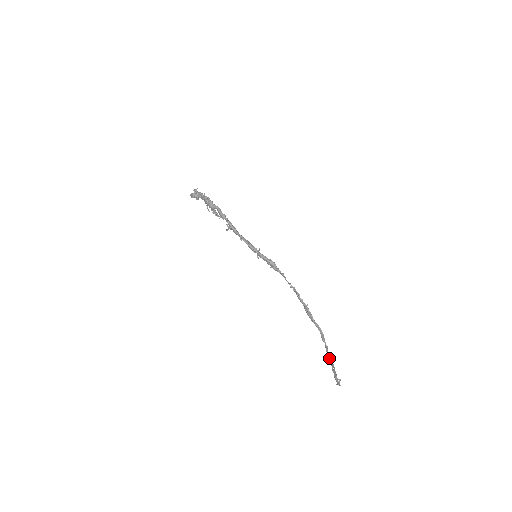
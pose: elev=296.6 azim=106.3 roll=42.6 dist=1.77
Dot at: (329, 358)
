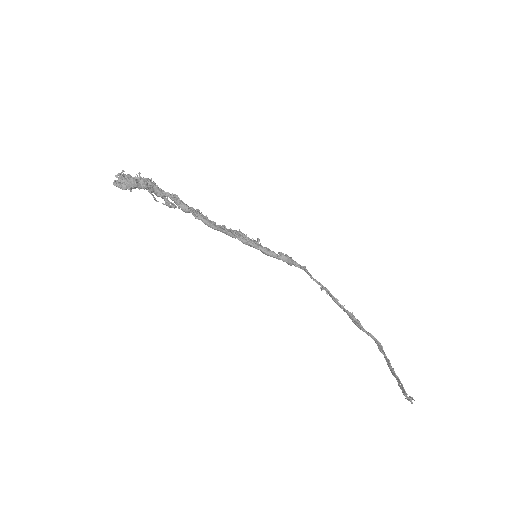
Dot at: (393, 373)
